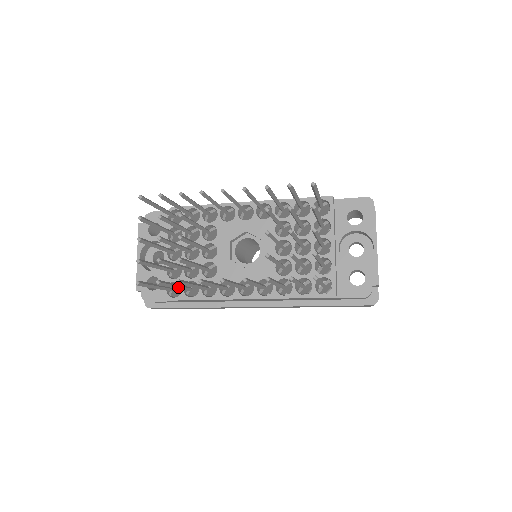
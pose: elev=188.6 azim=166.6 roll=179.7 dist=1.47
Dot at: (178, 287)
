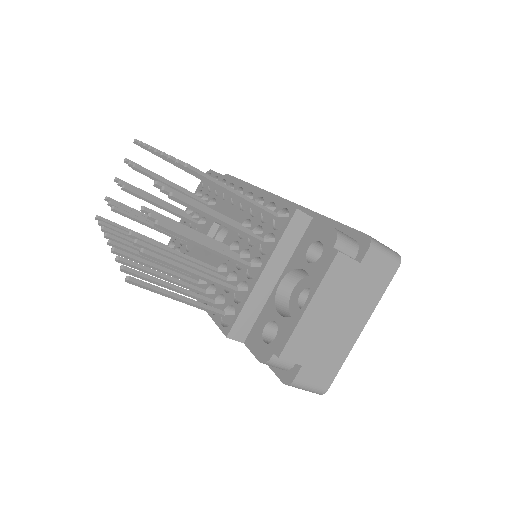
Dot at: occluded
